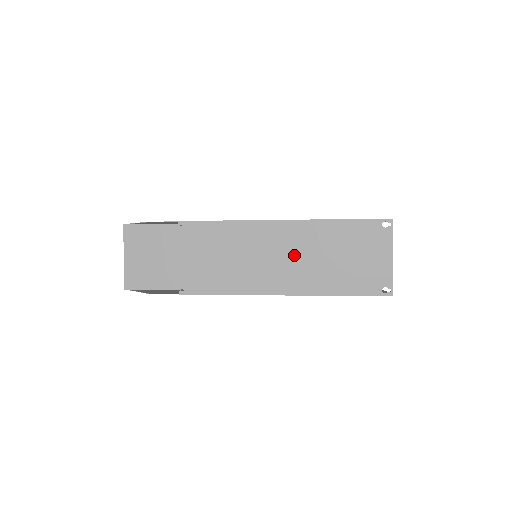
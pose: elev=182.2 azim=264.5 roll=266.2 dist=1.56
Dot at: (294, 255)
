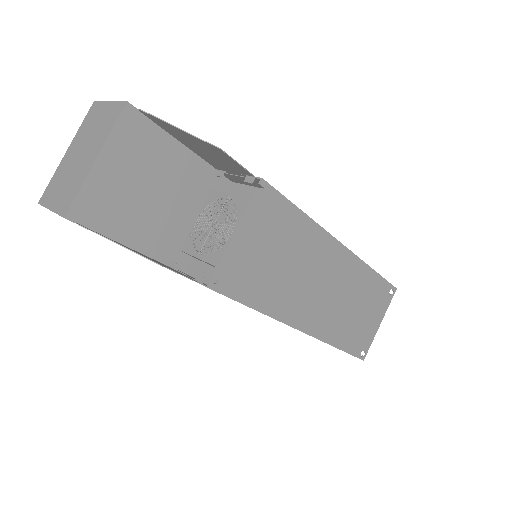
Dot at: (332, 290)
